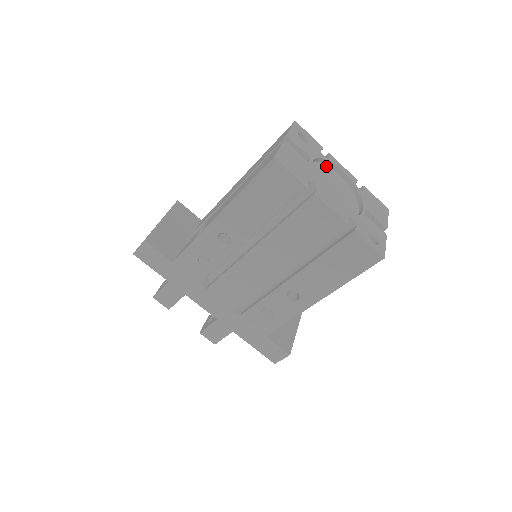
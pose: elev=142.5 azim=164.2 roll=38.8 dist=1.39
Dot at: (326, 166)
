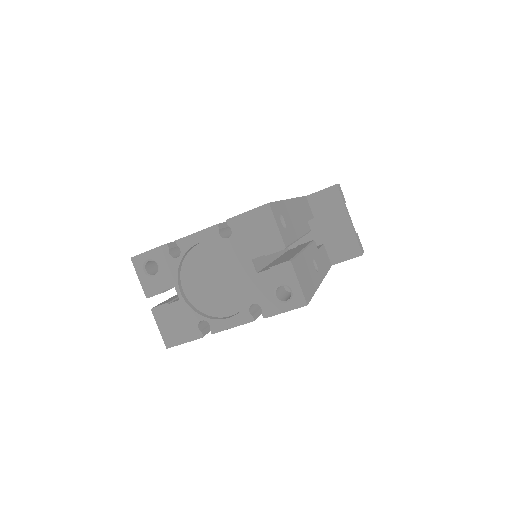
Dot at: (189, 256)
